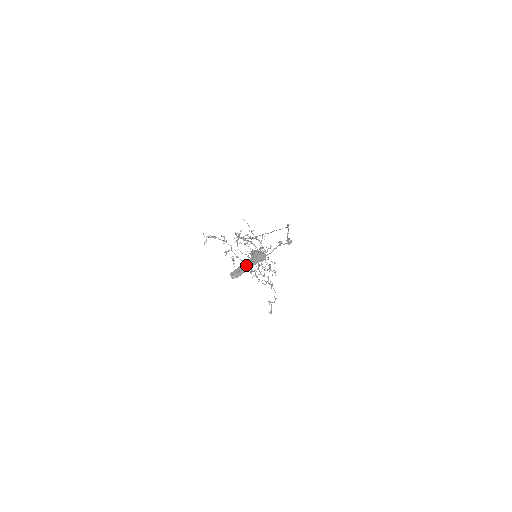
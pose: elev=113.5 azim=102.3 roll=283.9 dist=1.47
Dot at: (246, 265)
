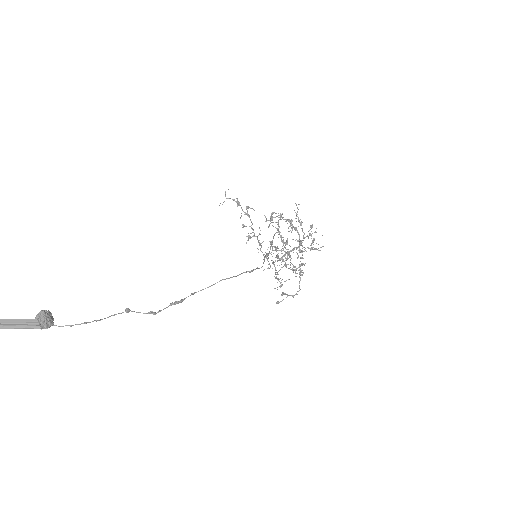
Dot at: (10, 323)
